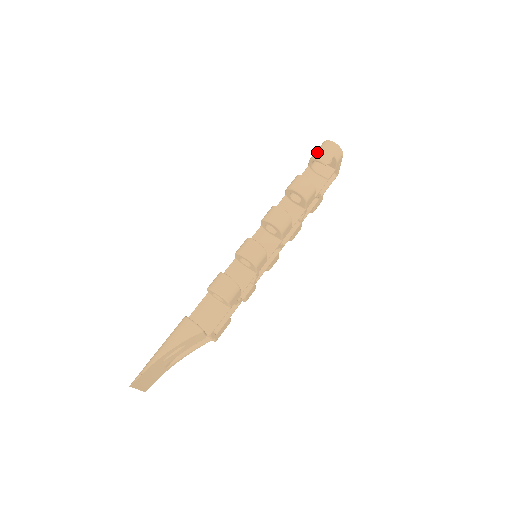
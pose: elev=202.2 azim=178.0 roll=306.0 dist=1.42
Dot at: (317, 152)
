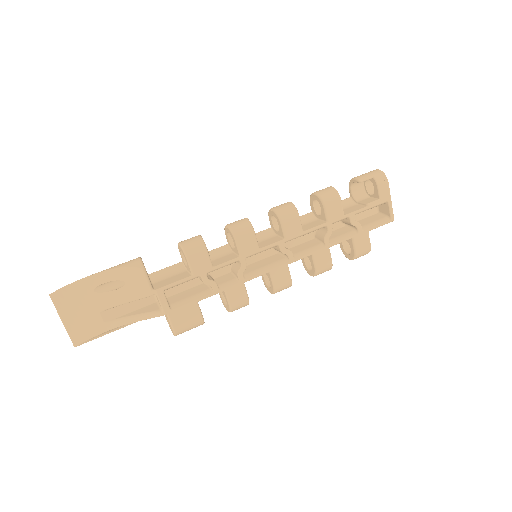
Dot at: occluded
